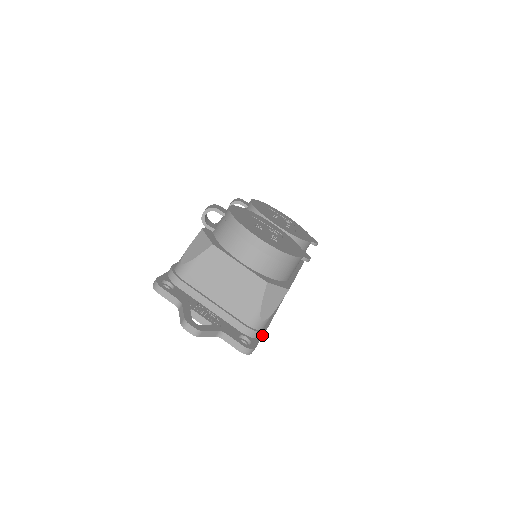
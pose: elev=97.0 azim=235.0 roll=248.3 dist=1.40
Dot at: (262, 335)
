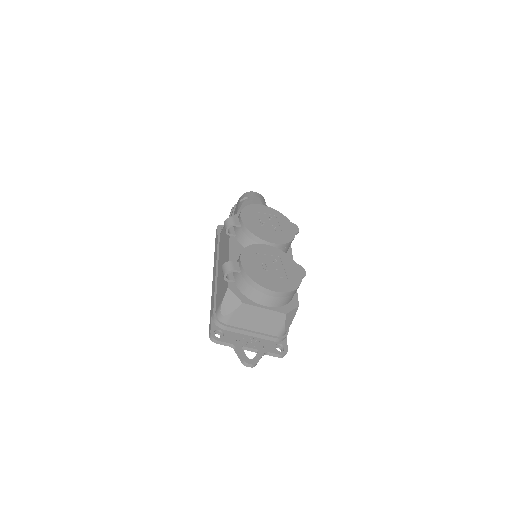
Dot at: (287, 334)
